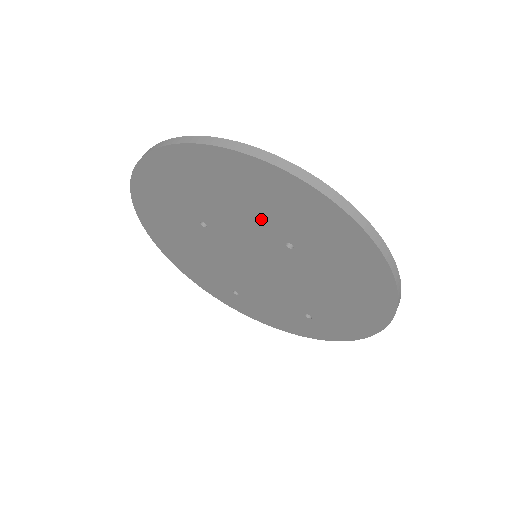
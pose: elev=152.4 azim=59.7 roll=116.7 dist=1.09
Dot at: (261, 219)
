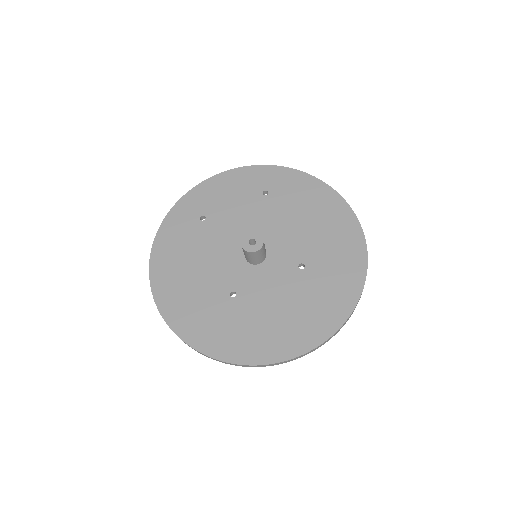
Dot at: occluded
